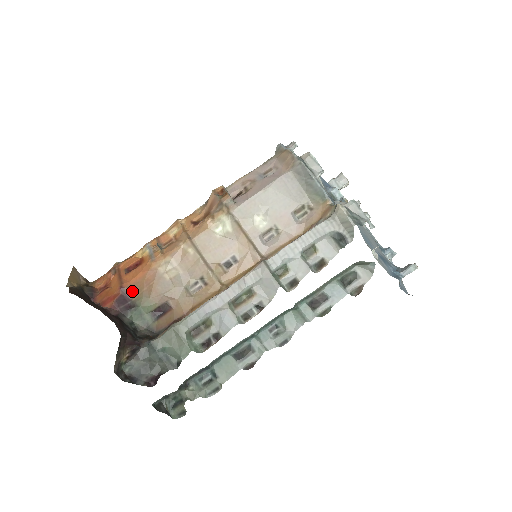
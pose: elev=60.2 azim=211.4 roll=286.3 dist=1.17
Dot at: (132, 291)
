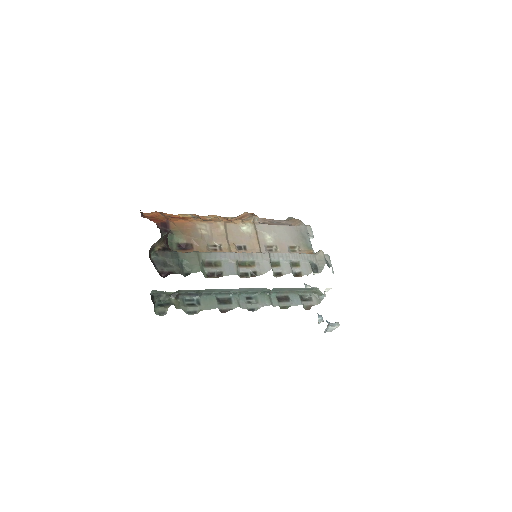
Dot at: (173, 225)
